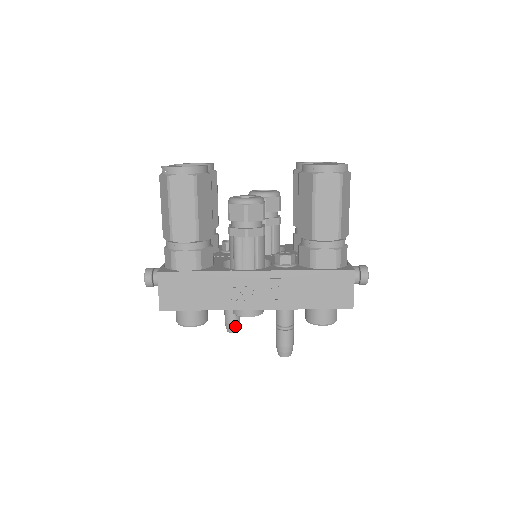
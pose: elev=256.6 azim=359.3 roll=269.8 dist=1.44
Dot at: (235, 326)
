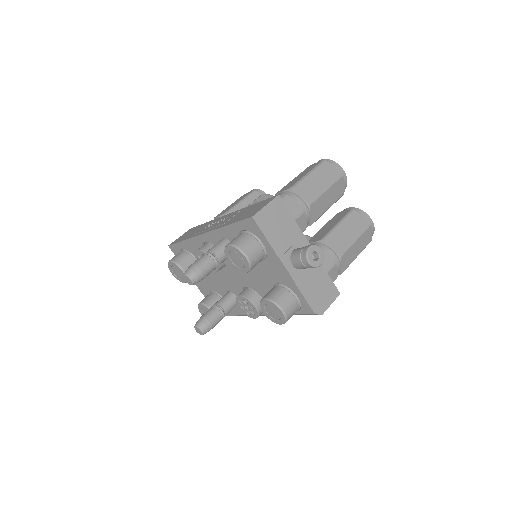
Dot at: (202, 320)
